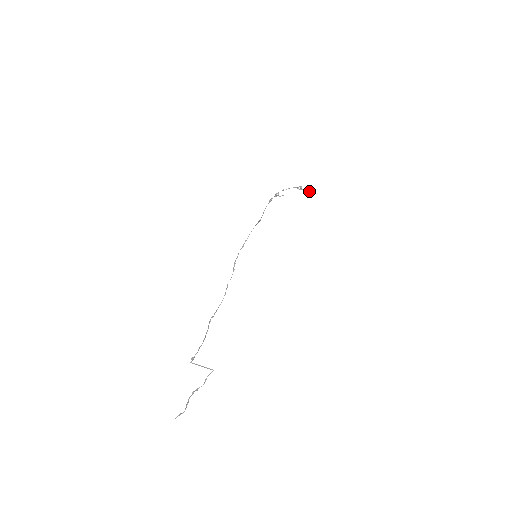
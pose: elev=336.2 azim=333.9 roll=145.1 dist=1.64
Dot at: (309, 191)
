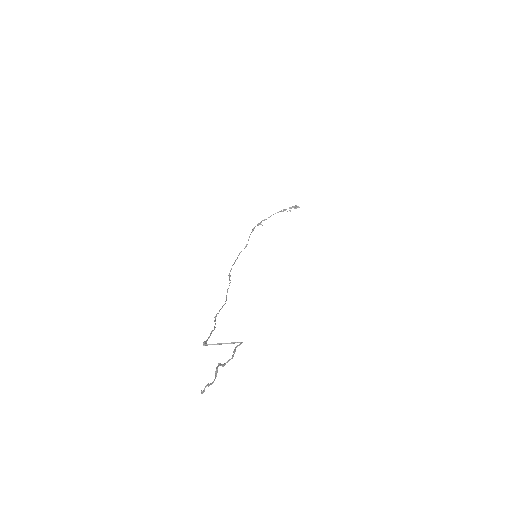
Dot at: (294, 207)
